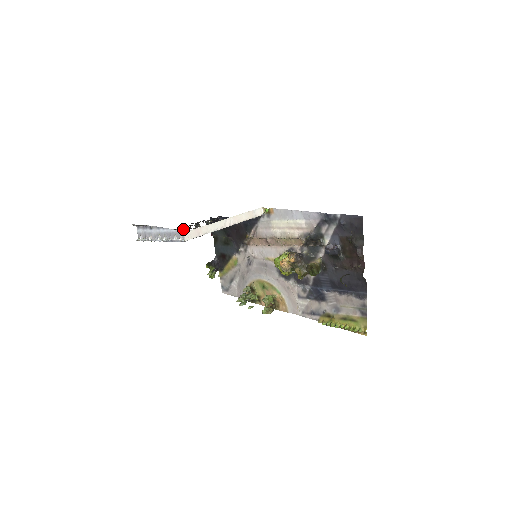
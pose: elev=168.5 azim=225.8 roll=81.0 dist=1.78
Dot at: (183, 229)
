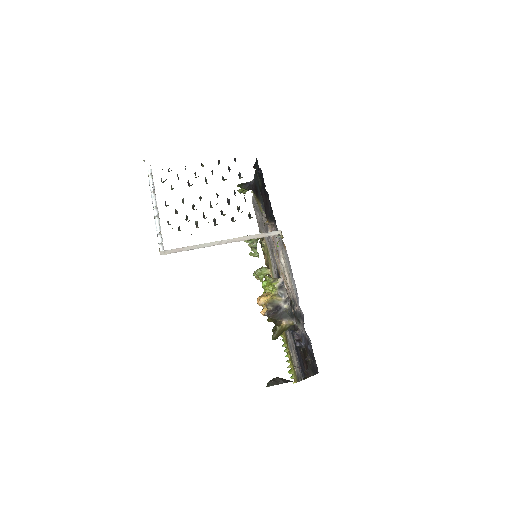
Dot at: (205, 177)
